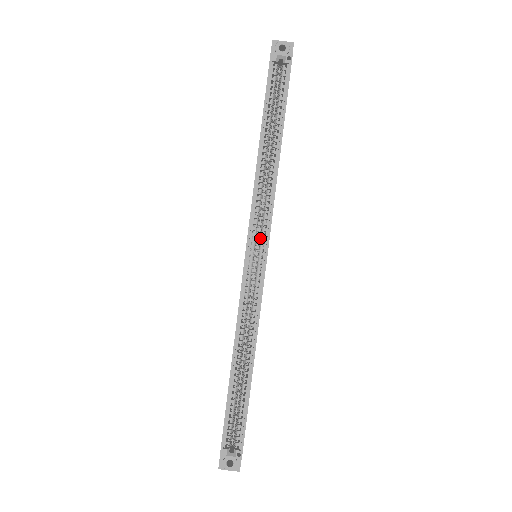
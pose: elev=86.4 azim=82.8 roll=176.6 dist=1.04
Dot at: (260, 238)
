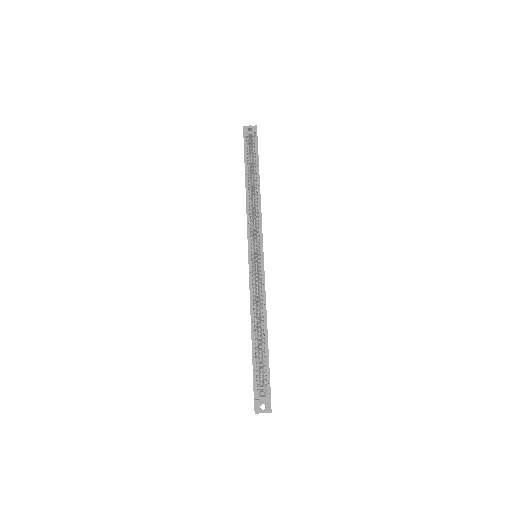
Dot at: (256, 242)
